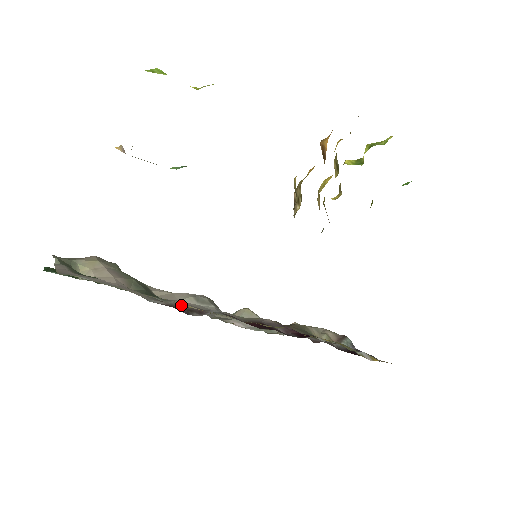
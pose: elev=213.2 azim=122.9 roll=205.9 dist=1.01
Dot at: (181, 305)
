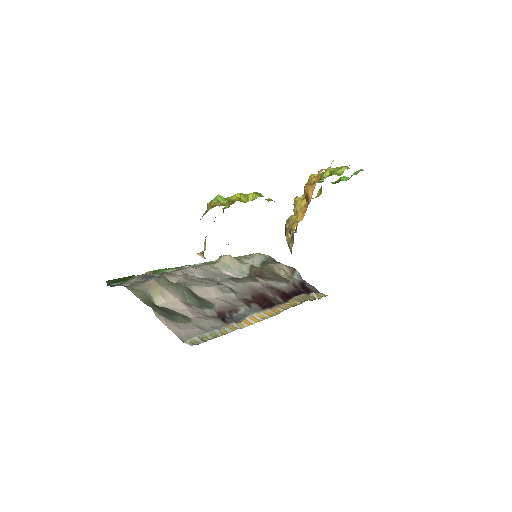
Dot at: (222, 307)
